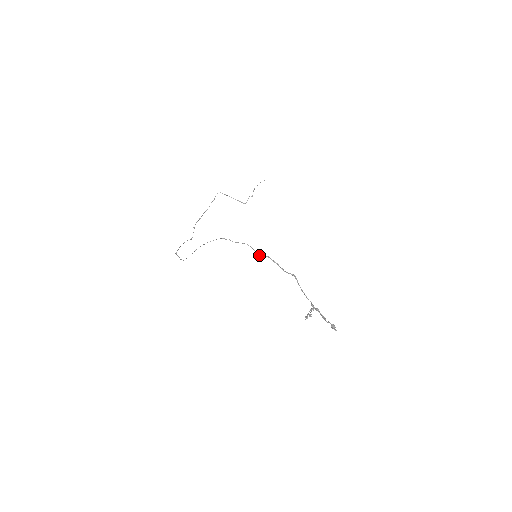
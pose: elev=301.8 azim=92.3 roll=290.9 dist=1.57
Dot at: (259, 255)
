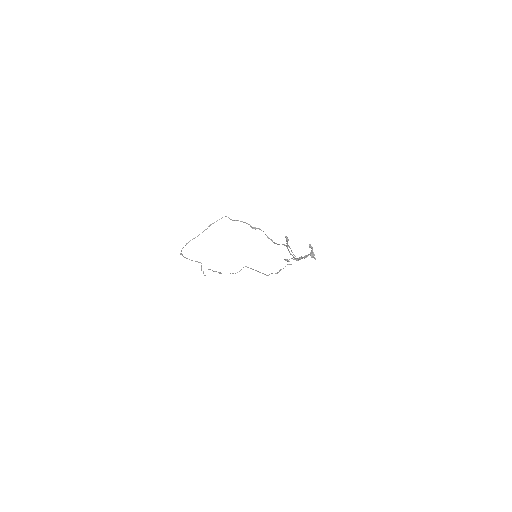
Dot at: (254, 228)
